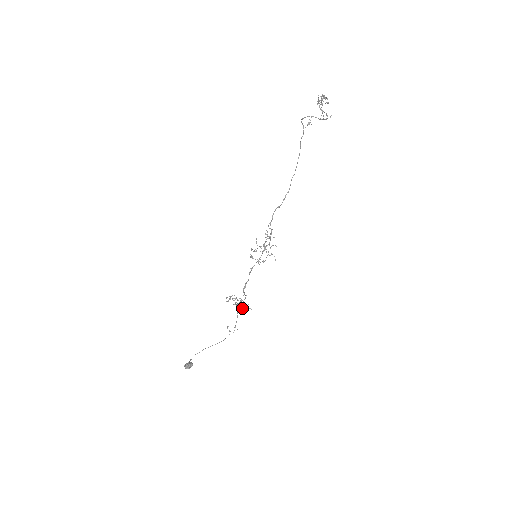
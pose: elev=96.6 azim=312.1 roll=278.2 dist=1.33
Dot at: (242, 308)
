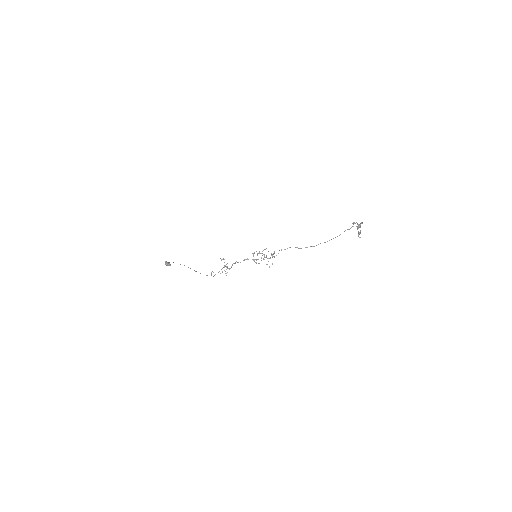
Dot at: occluded
